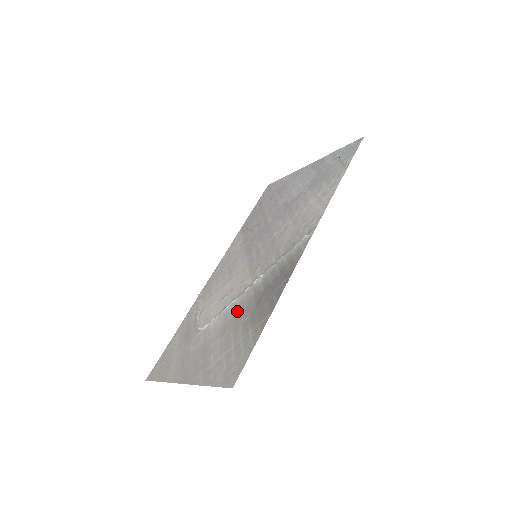
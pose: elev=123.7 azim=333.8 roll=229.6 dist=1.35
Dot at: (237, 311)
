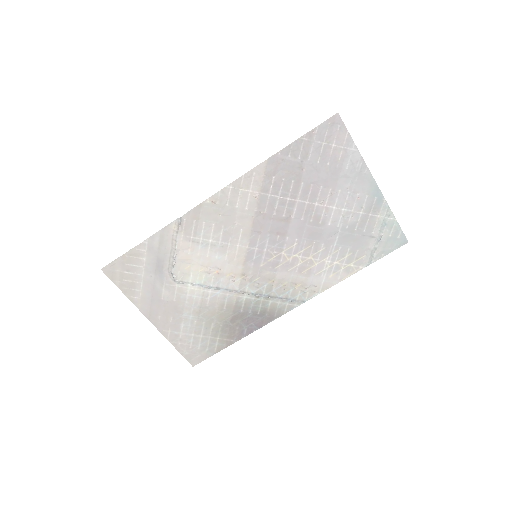
Dot at: (215, 306)
